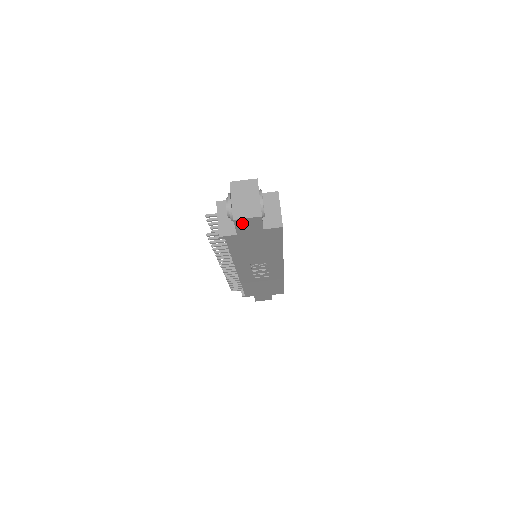
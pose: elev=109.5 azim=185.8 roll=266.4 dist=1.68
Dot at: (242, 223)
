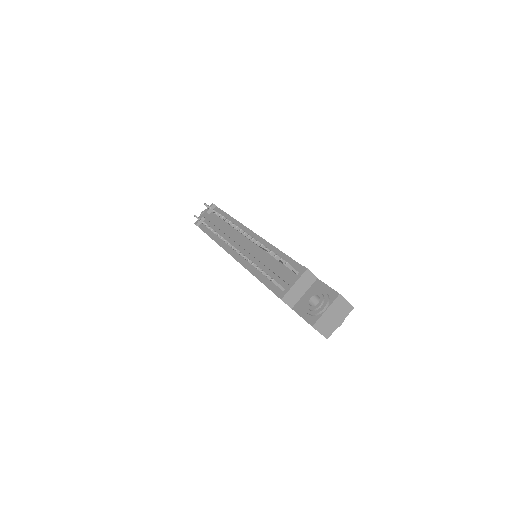
Dot at: occluded
